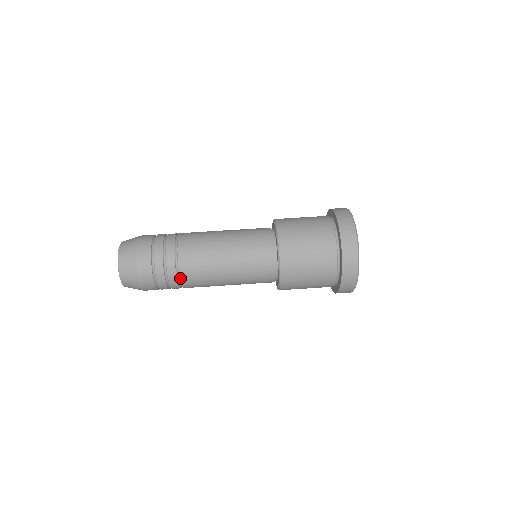
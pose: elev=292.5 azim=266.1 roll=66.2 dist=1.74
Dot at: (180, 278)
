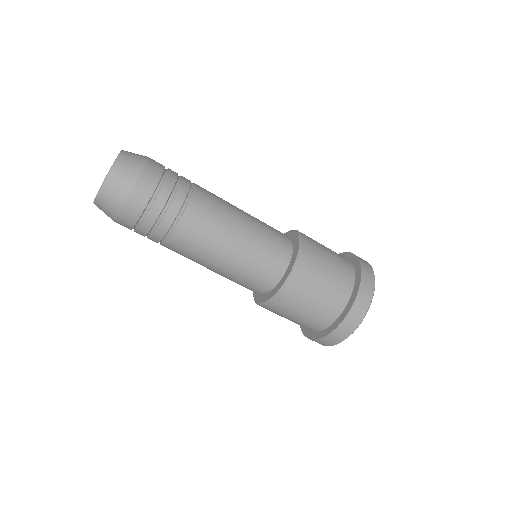
Dot at: (172, 233)
